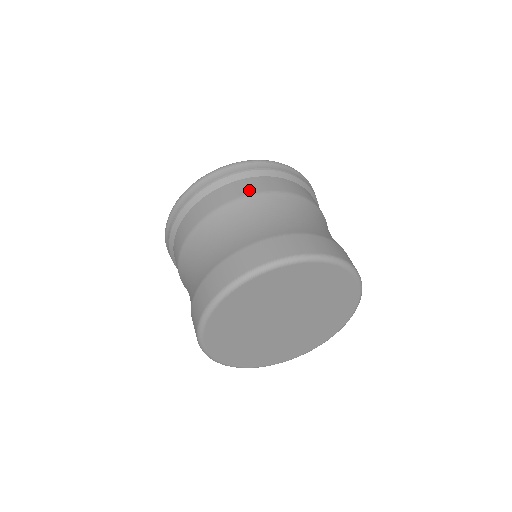
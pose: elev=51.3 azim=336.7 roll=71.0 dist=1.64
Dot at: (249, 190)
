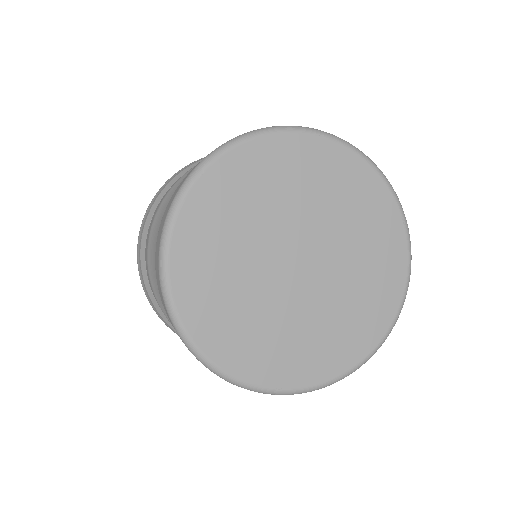
Dot at: occluded
